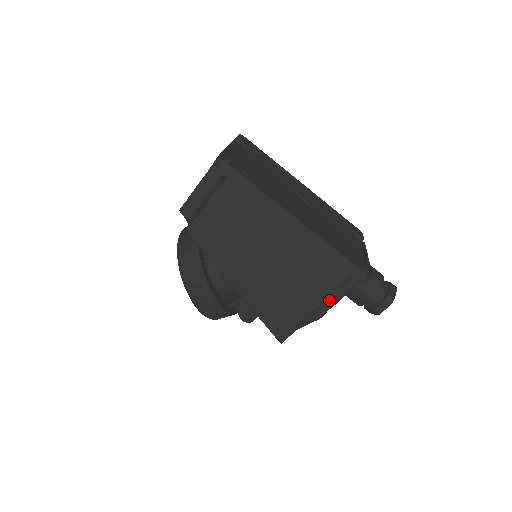
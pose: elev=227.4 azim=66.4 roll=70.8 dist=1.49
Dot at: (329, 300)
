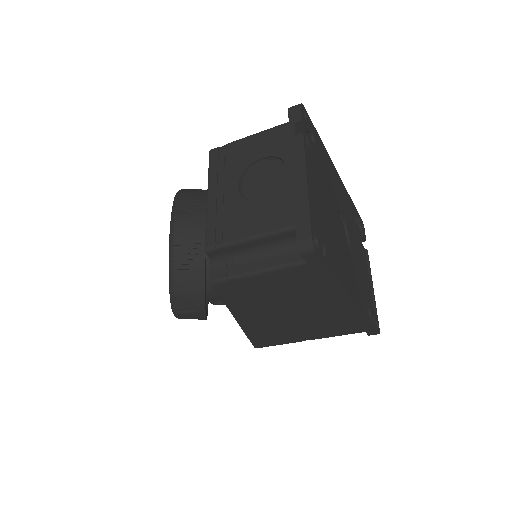
Dot at: occluded
